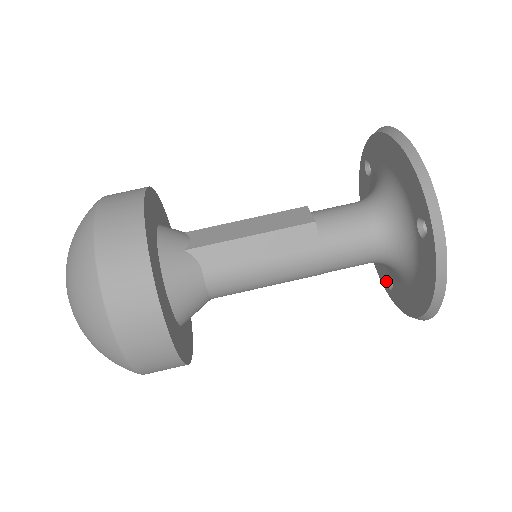
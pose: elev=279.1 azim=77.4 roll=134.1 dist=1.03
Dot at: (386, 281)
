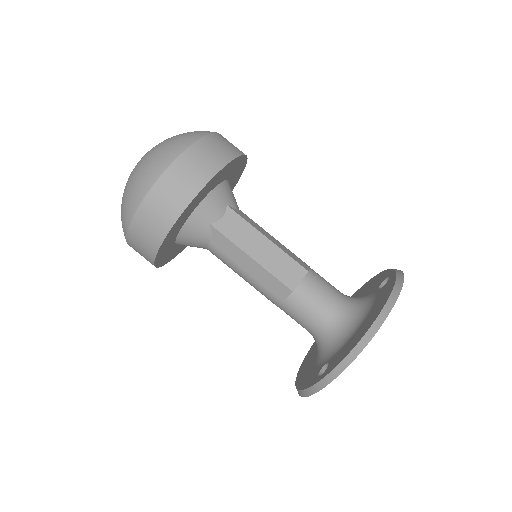
Dot at: occluded
